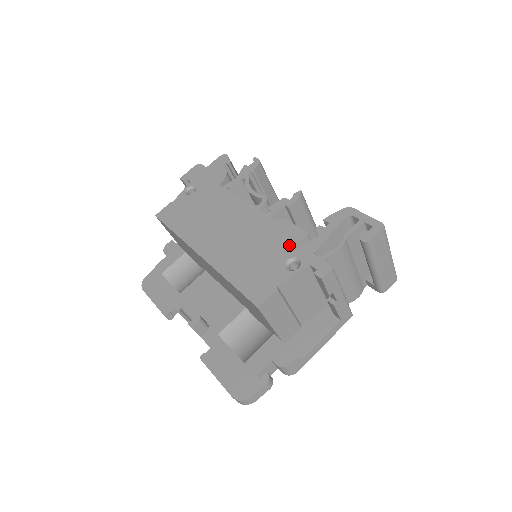
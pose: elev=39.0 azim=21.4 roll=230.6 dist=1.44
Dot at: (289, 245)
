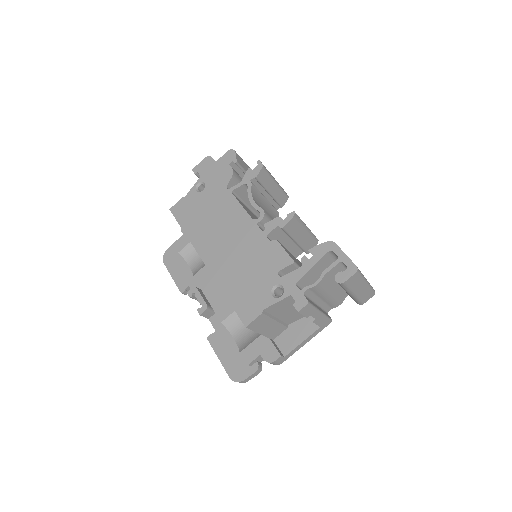
Dot at: (277, 271)
